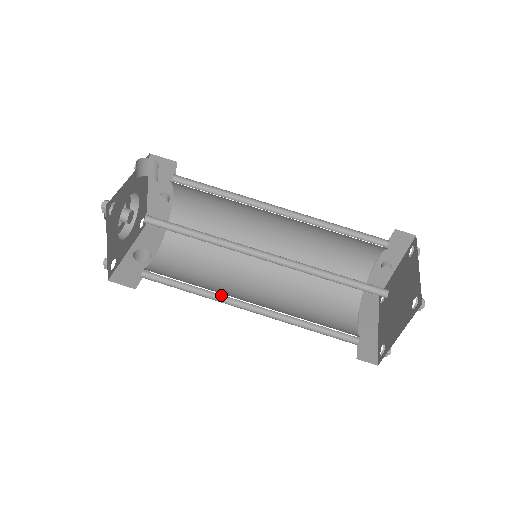
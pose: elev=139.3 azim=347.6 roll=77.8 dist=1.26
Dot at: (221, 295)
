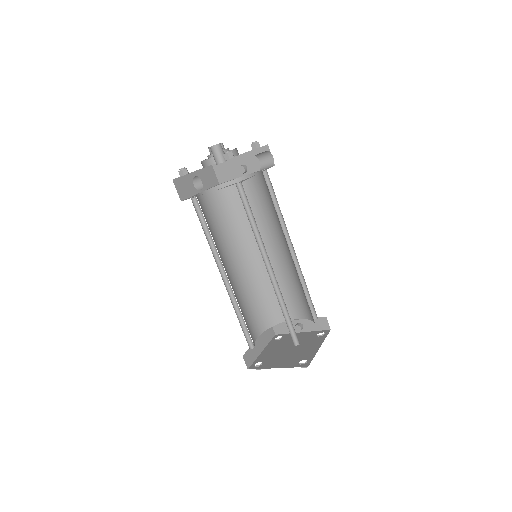
Dot at: (218, 254)
